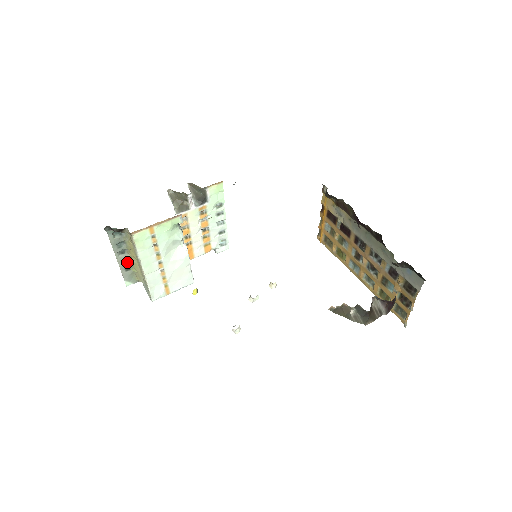
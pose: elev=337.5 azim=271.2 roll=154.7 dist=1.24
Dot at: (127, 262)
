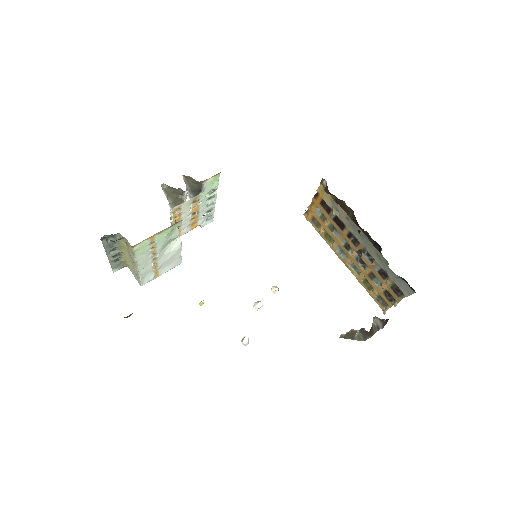
Dot at: (116, 255)
